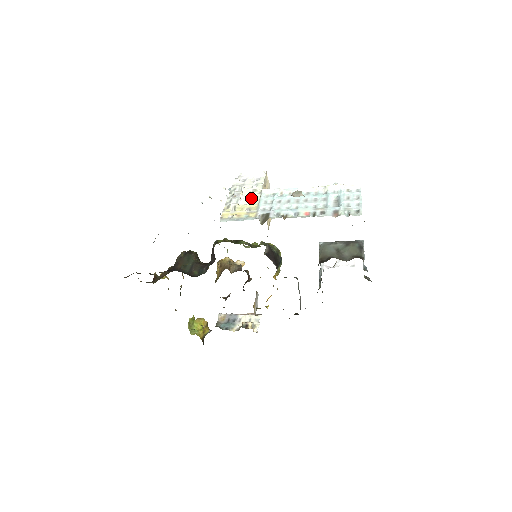
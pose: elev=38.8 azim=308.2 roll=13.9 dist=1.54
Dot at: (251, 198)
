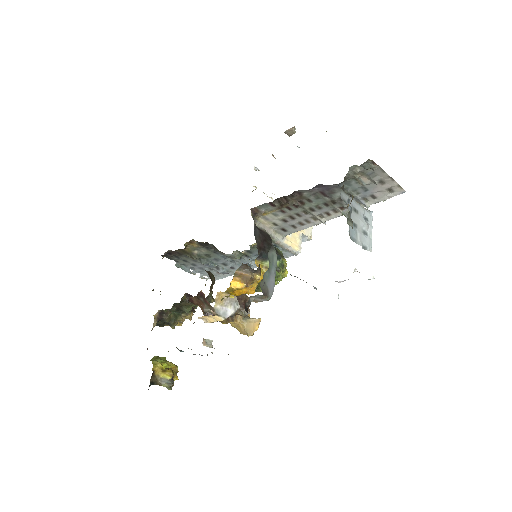
Dot at: occluded
